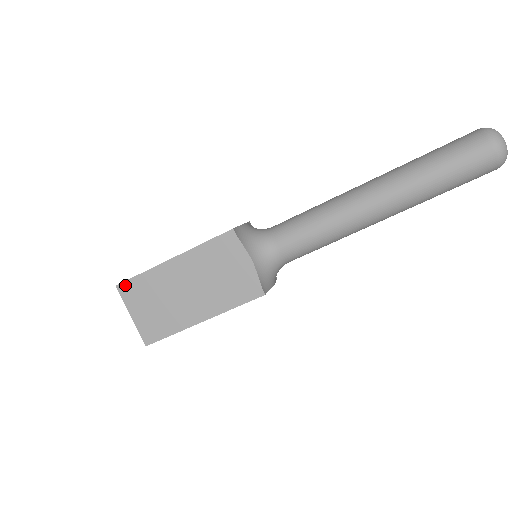
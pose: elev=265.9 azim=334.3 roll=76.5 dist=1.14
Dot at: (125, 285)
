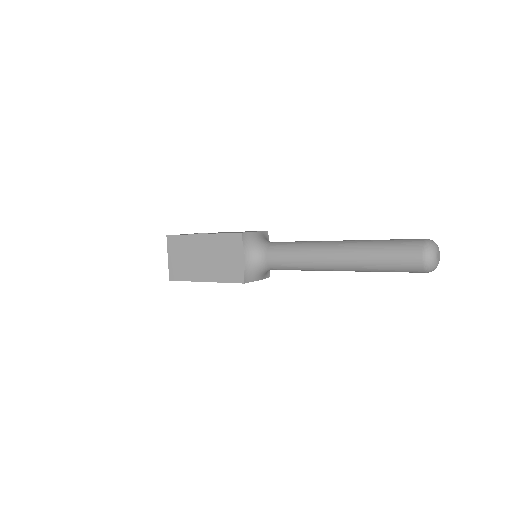
Dot at: (172, 237)
